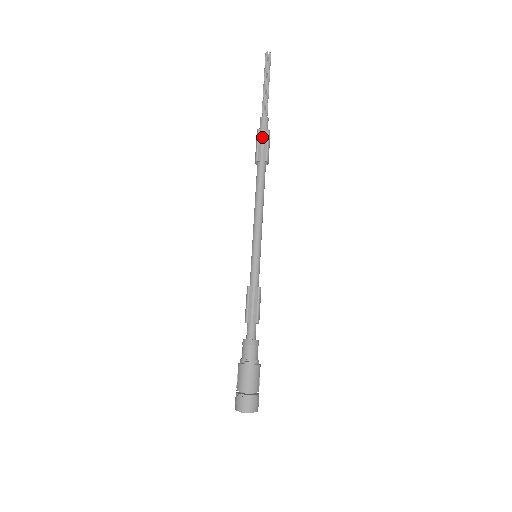
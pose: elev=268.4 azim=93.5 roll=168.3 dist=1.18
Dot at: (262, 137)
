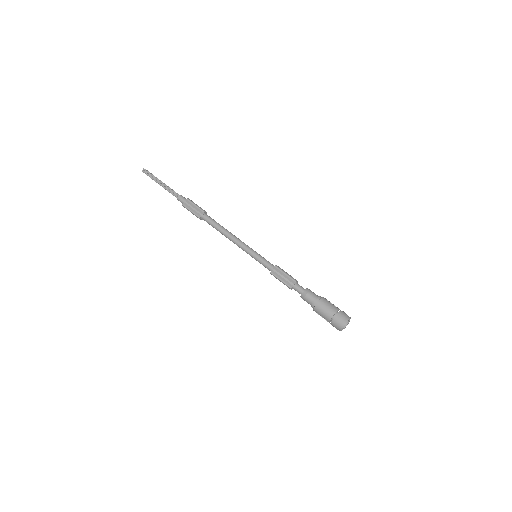
Dot at: (189, 206)
